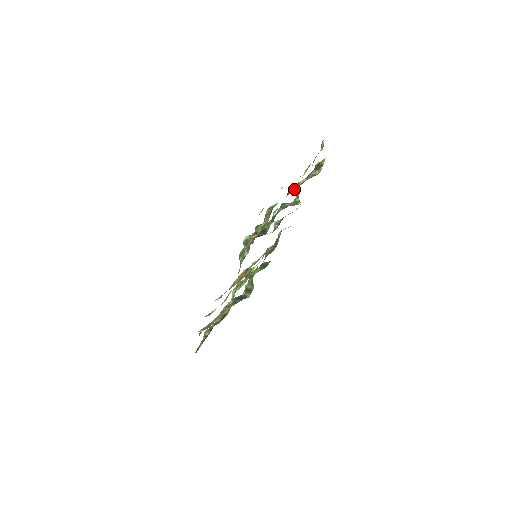
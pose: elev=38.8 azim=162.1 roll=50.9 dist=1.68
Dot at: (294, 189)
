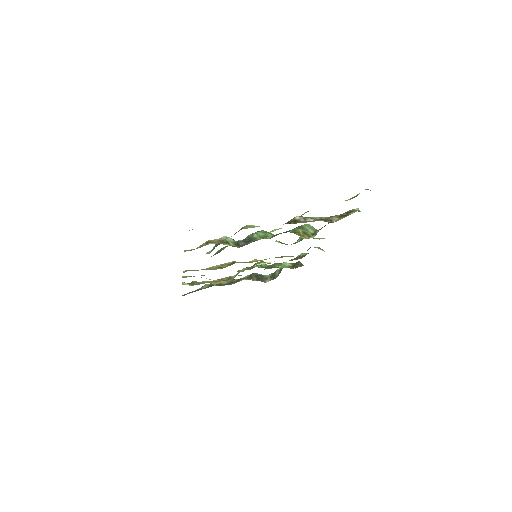
Dot at: (293, 222)
